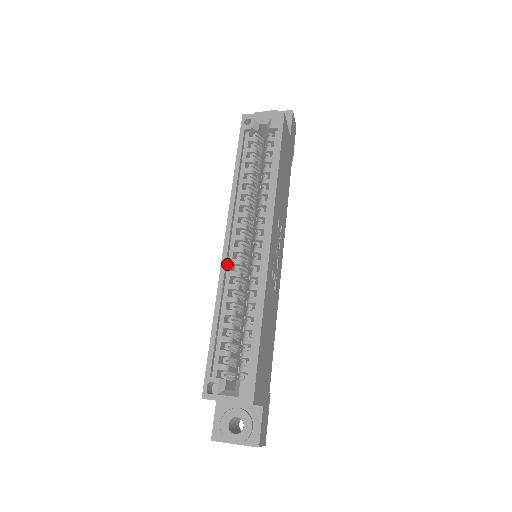
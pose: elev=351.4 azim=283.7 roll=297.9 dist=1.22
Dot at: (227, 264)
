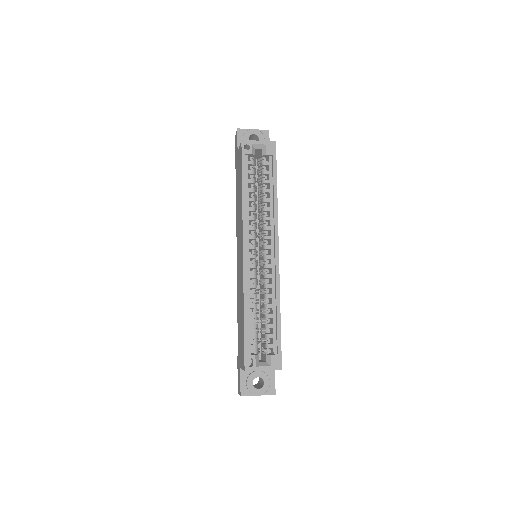
Dot at: (246, 269)
